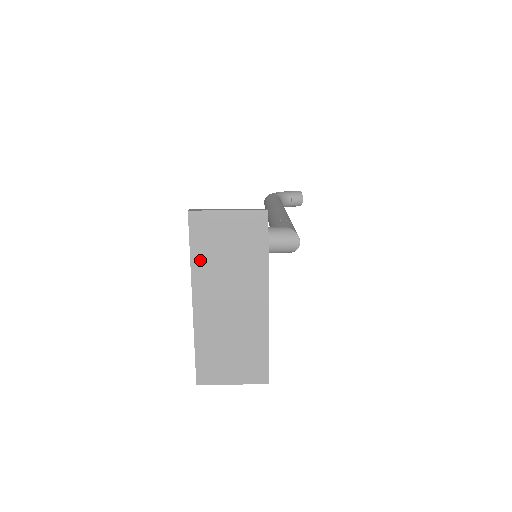
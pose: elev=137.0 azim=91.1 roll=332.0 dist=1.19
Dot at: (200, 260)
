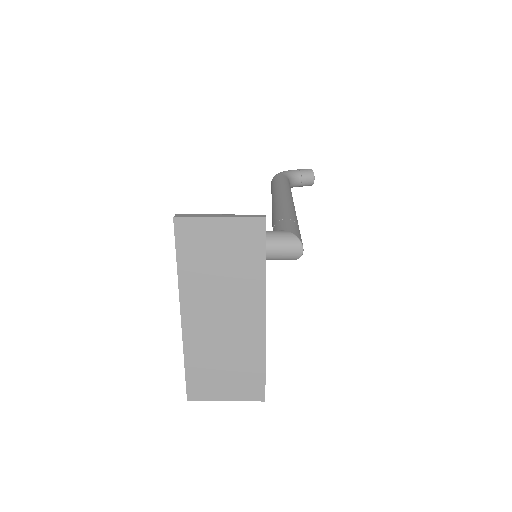
Dot at: (188, 271)
